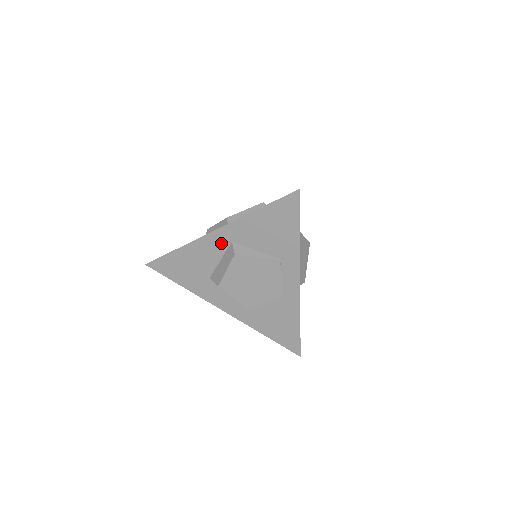
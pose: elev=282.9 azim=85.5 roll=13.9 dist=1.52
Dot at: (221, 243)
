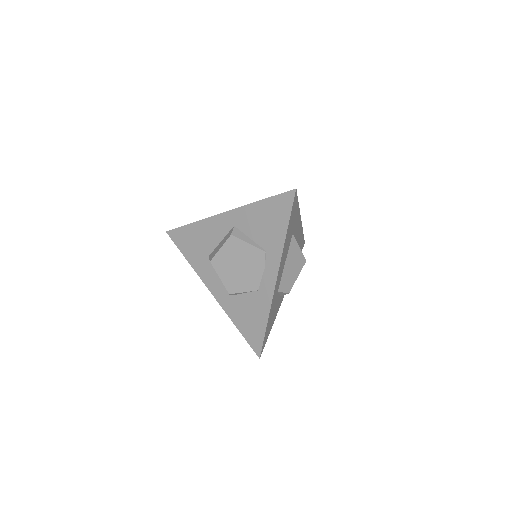
Dot at: (226, 225)
